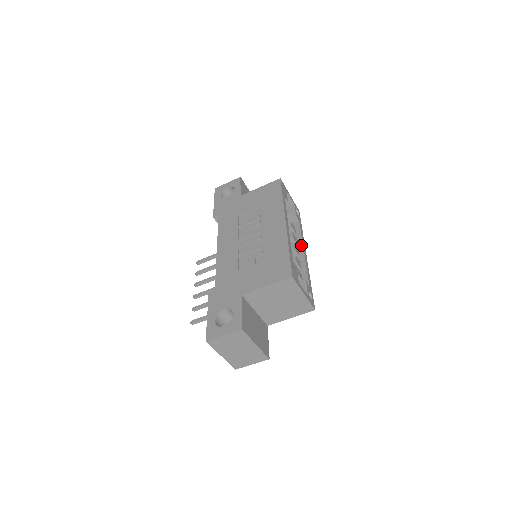
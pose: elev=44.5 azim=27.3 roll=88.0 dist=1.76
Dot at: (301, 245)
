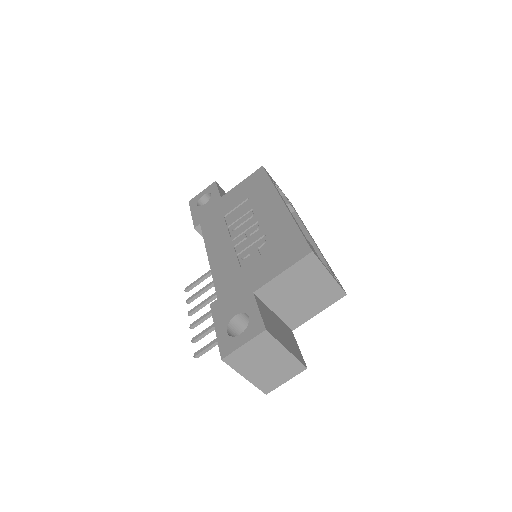
Dot at: (306, 232)
